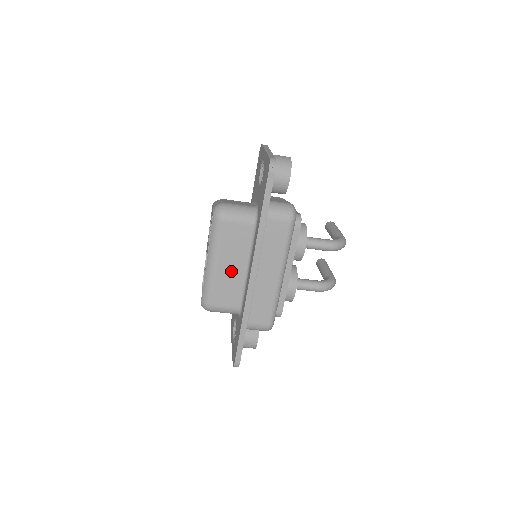
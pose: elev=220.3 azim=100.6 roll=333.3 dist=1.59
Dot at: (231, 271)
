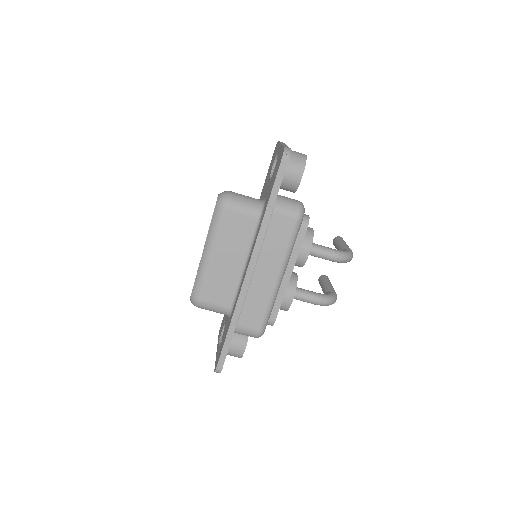
Dot at: (227, 265)
